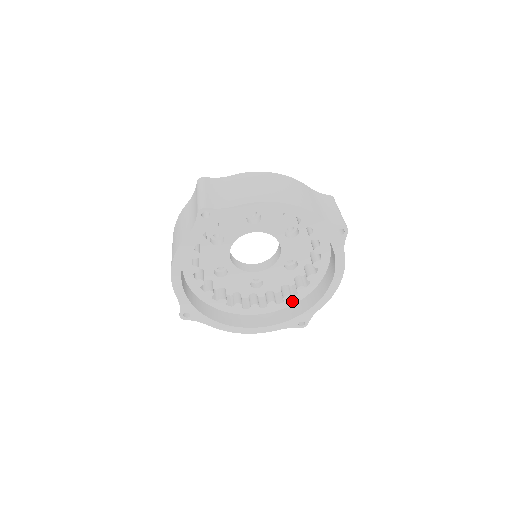
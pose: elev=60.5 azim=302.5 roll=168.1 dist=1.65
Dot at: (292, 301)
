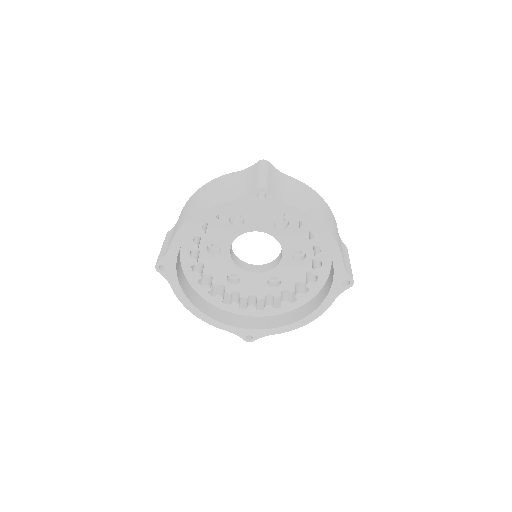
Dot at: (253, 313)
